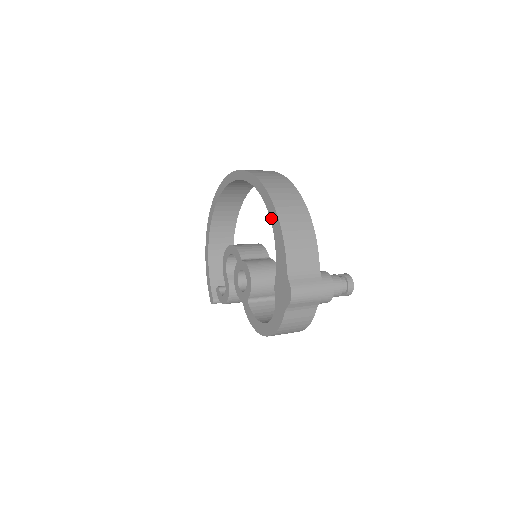
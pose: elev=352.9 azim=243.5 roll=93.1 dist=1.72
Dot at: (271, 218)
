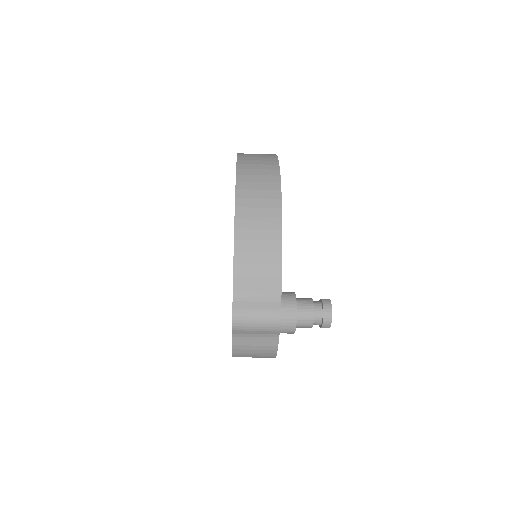
Dot at: occluded
